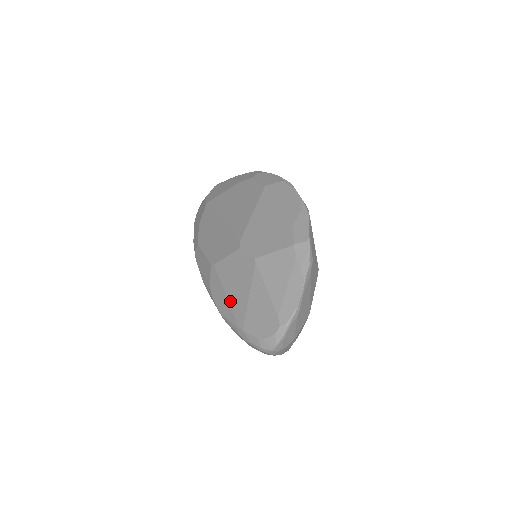
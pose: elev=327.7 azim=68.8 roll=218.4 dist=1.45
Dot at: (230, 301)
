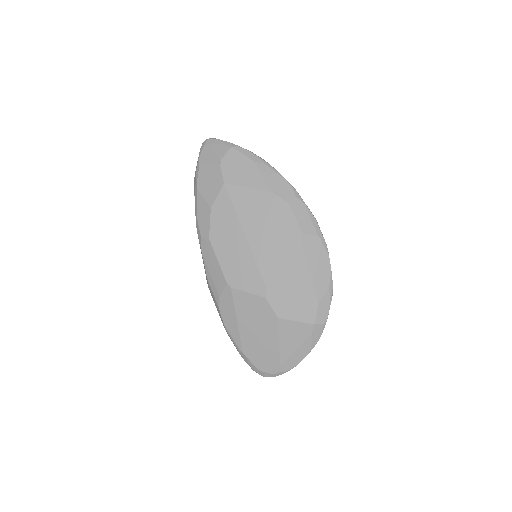
Dot at: (240, 329)
